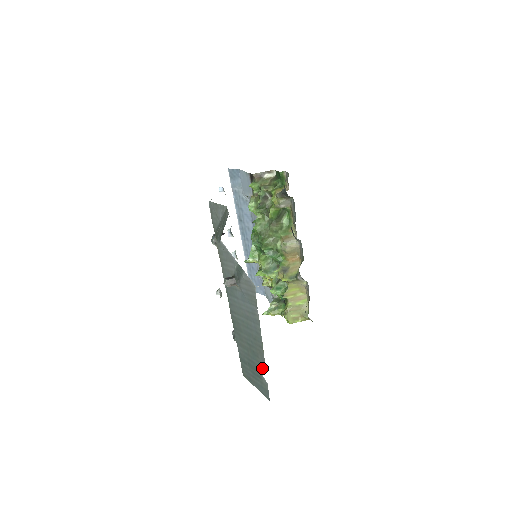
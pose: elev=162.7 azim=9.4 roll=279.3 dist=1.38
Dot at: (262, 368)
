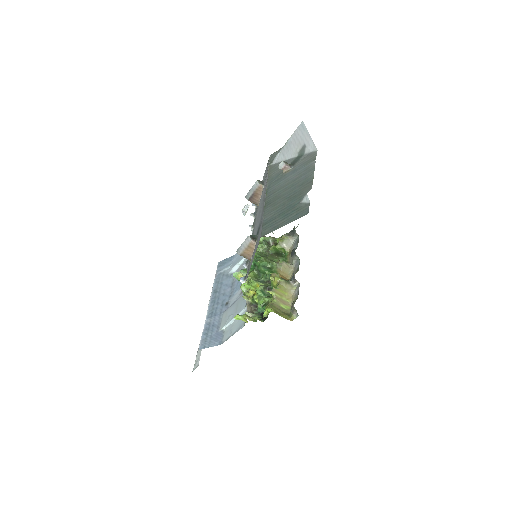
Dot at: occluded
